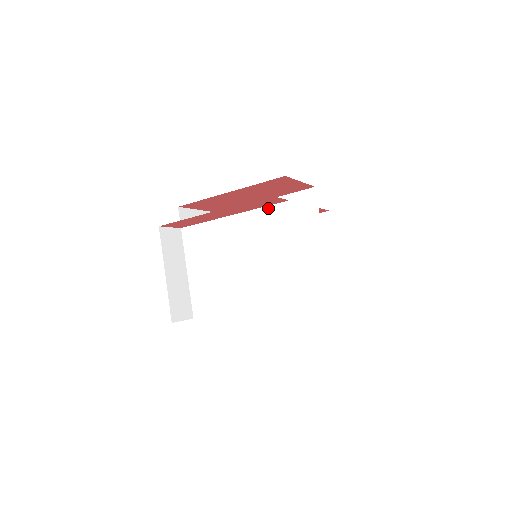
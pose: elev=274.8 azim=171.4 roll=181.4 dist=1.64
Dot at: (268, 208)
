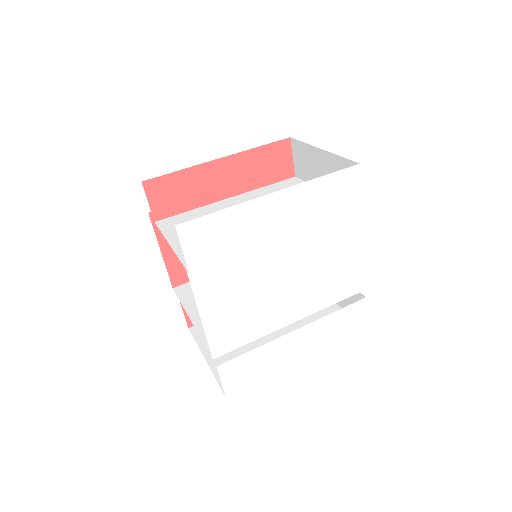
Dot at: (273, 184)
